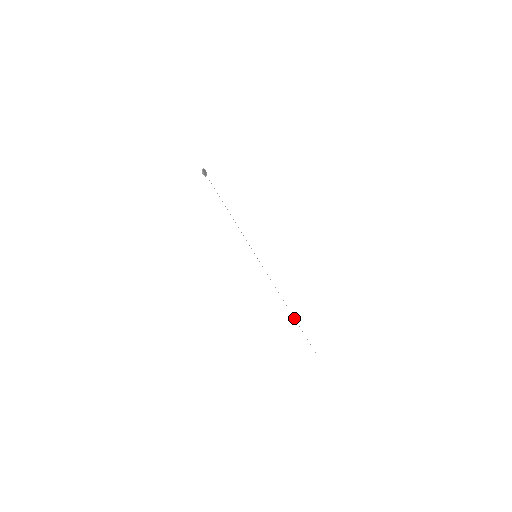
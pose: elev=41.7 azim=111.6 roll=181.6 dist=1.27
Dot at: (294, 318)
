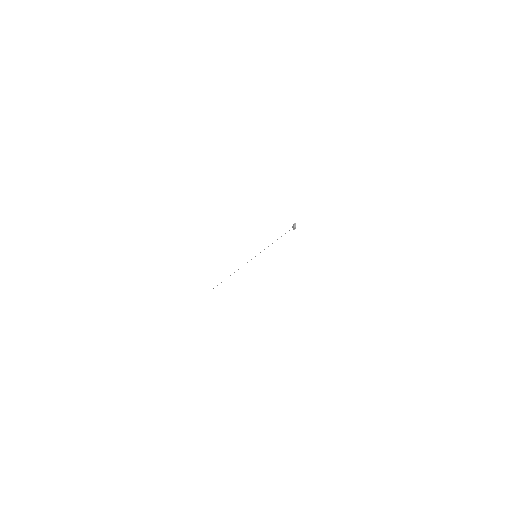
Dot at: occluded
